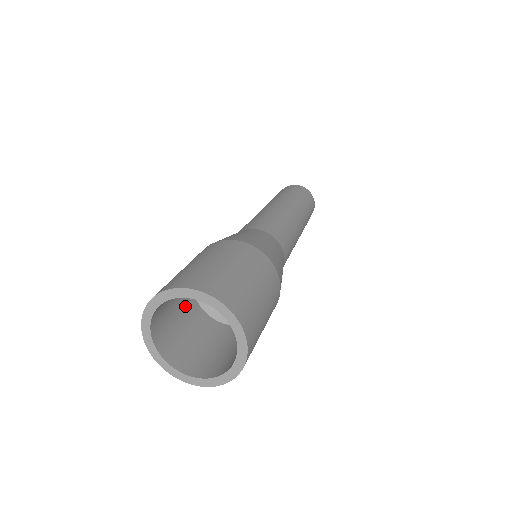
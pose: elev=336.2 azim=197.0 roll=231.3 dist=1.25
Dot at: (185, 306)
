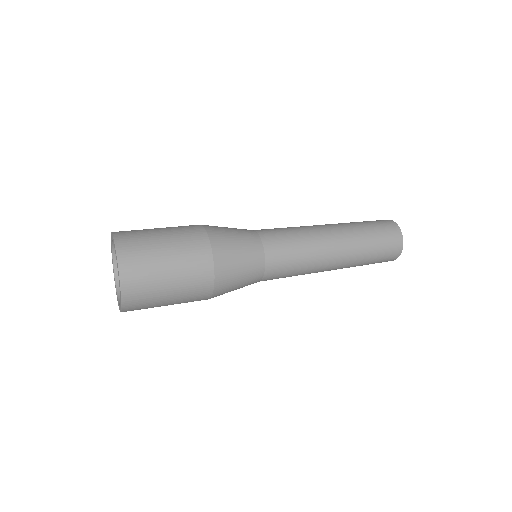
Dot at: occluded
